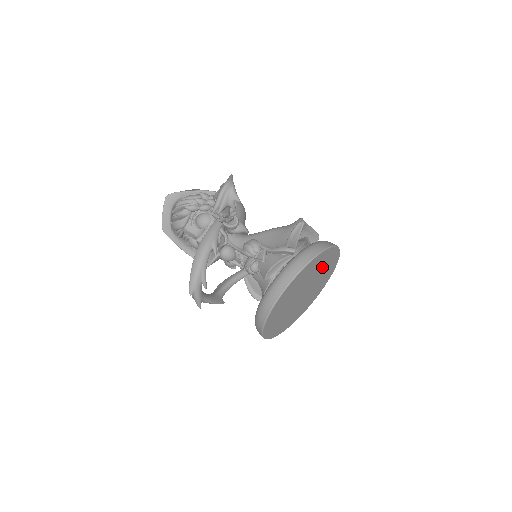
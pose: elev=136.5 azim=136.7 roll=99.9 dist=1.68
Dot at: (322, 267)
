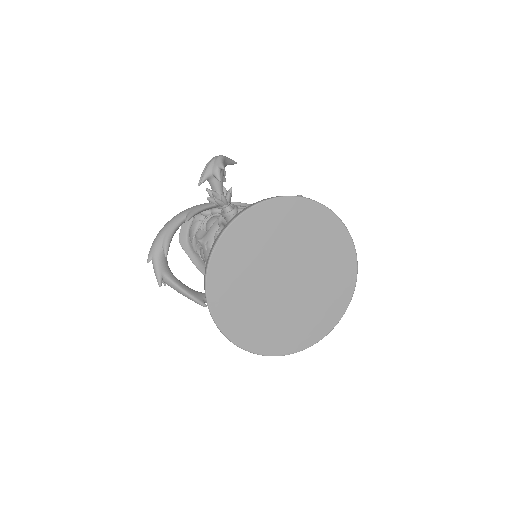
Dot at: (313, 241)
